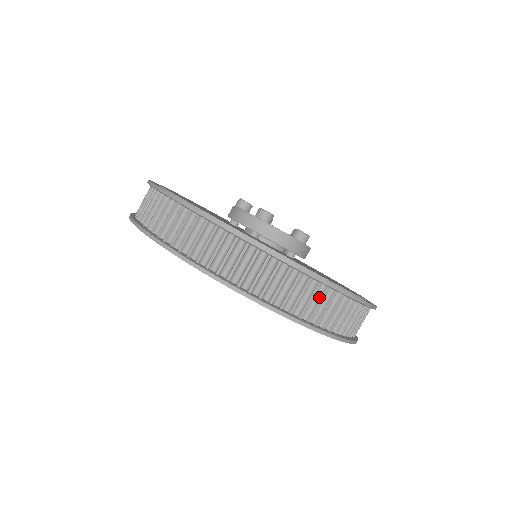
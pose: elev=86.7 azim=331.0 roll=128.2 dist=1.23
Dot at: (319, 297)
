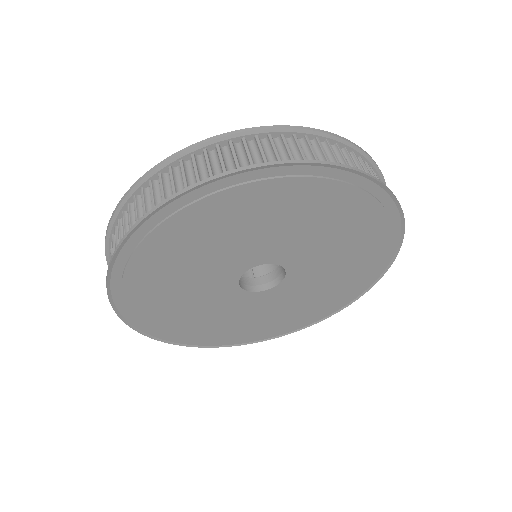
Dot at: occluded
